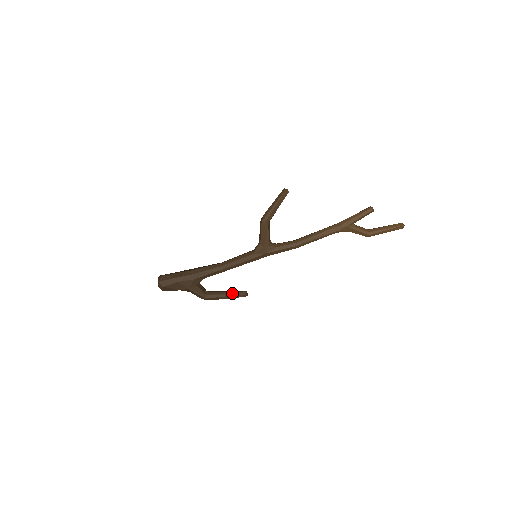
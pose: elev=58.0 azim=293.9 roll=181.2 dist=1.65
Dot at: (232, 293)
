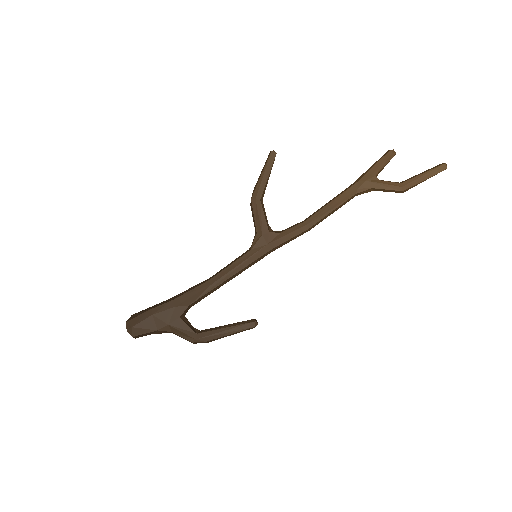
Dot at: (234, 324)
